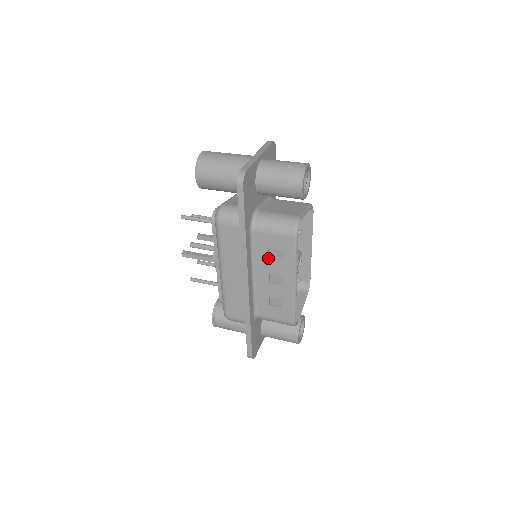
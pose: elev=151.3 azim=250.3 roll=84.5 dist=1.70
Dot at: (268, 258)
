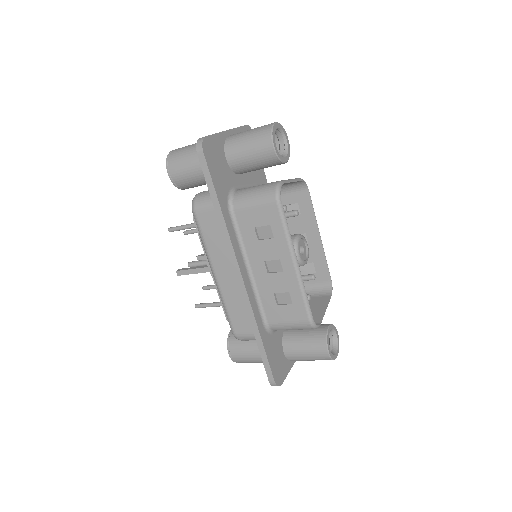
Dot at: (258, 240)
